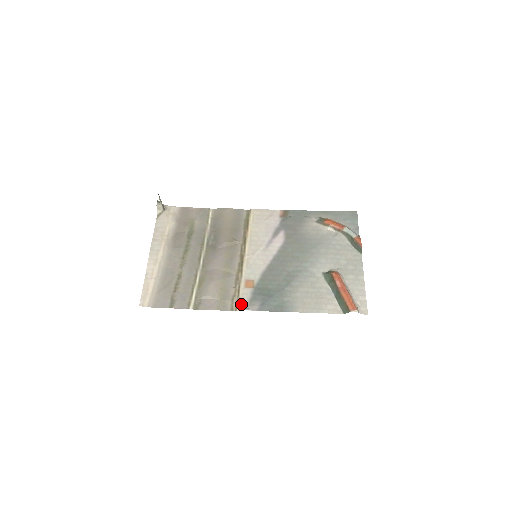
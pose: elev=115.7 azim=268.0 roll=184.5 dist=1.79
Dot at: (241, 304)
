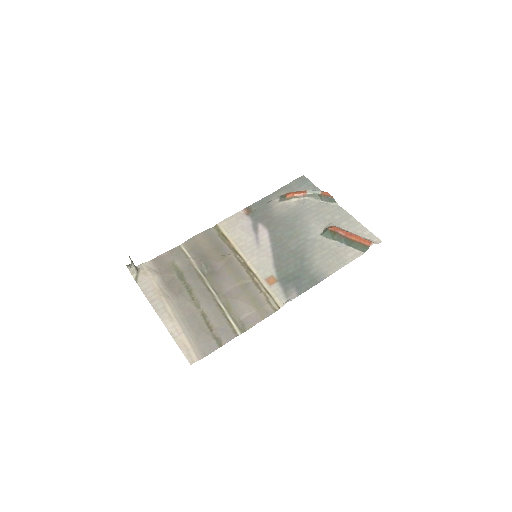
Dot at: (280, 300)
